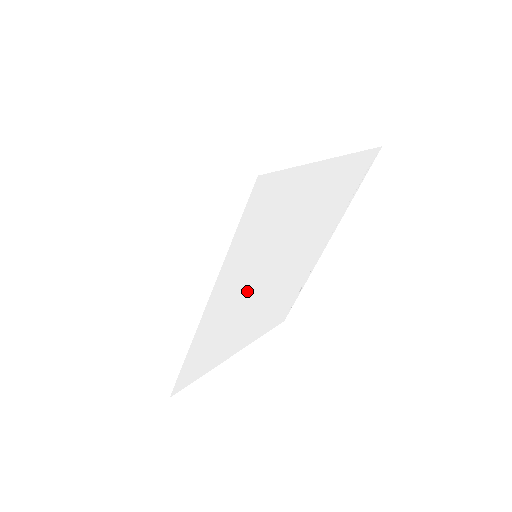
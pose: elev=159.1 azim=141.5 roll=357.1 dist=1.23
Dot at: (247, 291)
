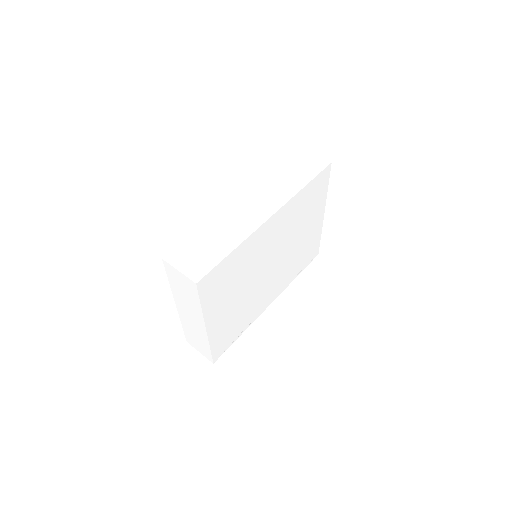
Dot at: (267, 250)
